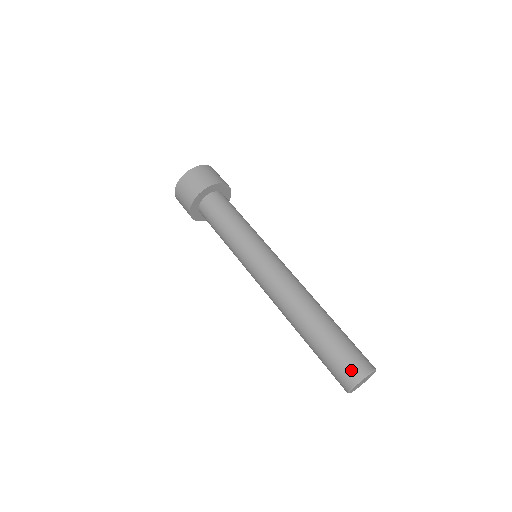
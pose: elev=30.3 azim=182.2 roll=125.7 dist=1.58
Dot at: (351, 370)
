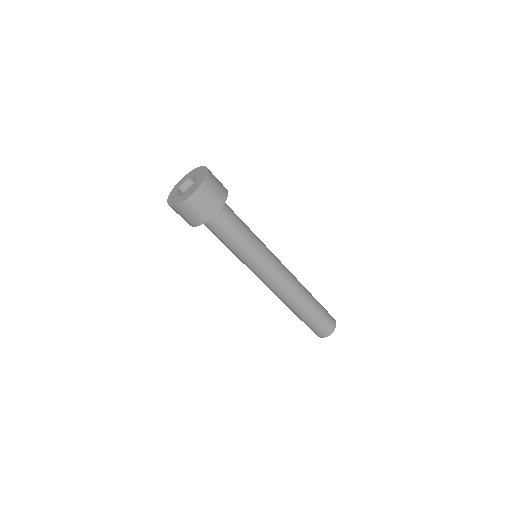
Dot at: (332, 322)
